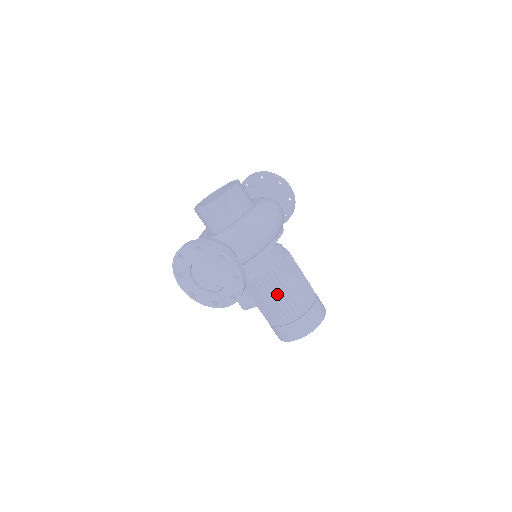
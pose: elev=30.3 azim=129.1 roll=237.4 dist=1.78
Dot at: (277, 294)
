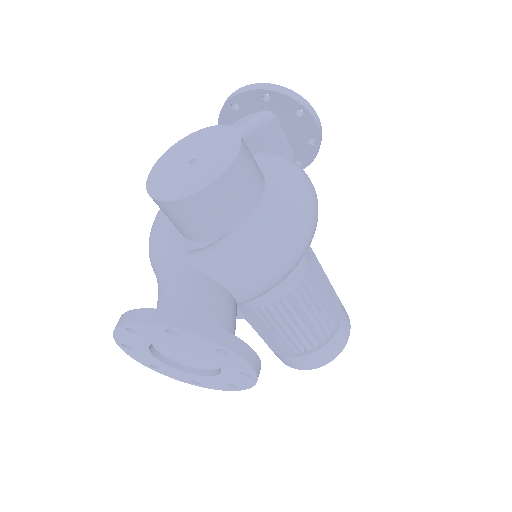
Dot at: (289, 324)
